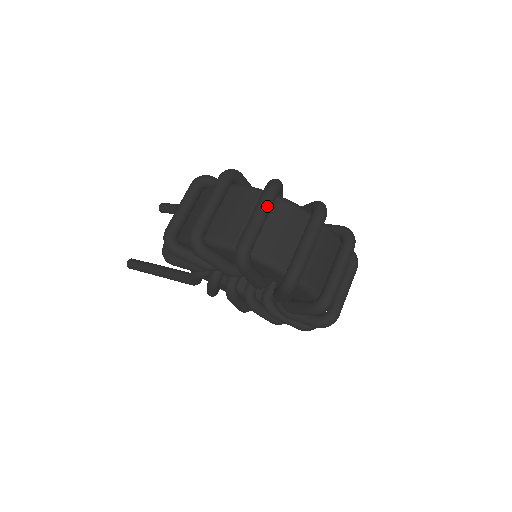
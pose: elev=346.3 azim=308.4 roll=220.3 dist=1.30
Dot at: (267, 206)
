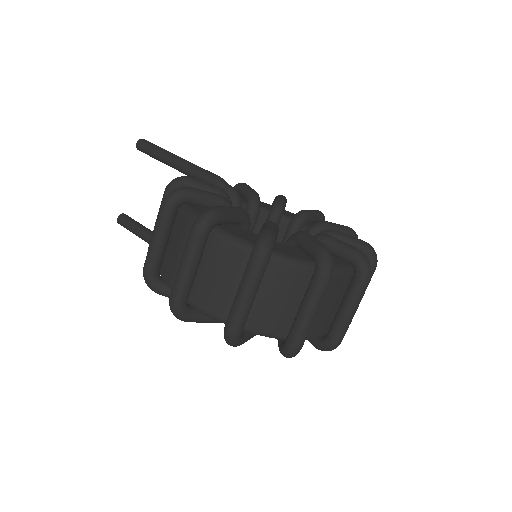
Dot at: (255, 285)
